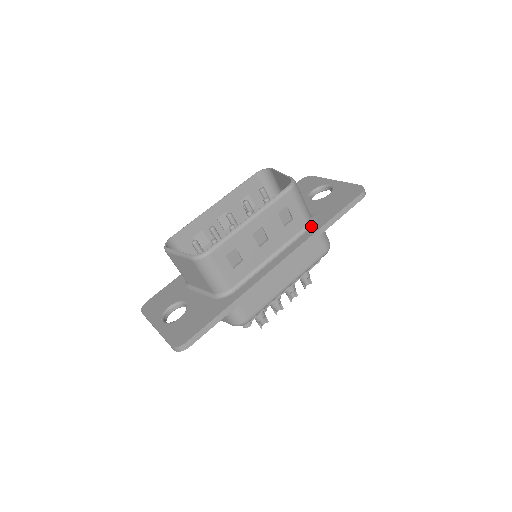
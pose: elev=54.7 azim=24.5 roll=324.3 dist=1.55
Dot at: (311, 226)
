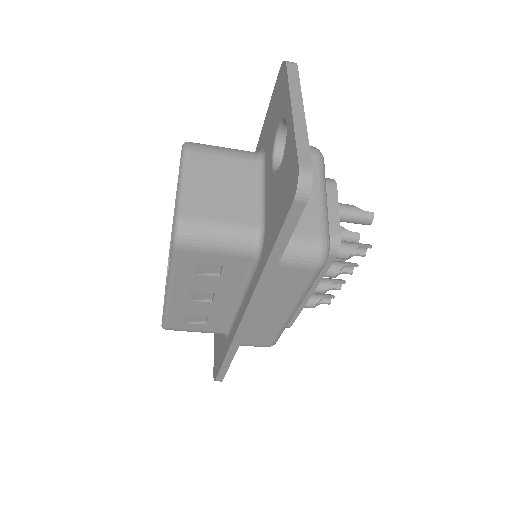
Dot at: (258, 259)
